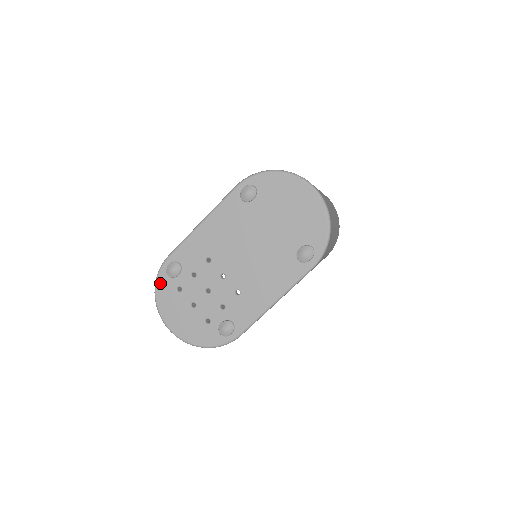
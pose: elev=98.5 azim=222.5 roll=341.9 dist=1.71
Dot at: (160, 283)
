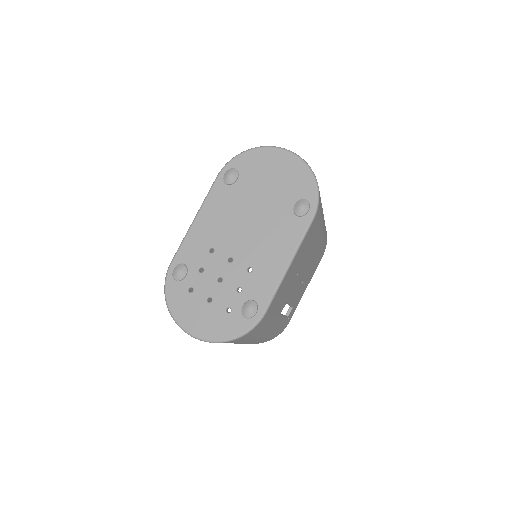
Dot at: (169, 291)
